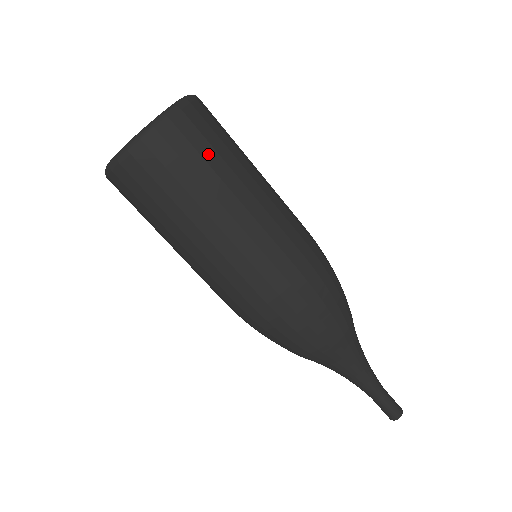
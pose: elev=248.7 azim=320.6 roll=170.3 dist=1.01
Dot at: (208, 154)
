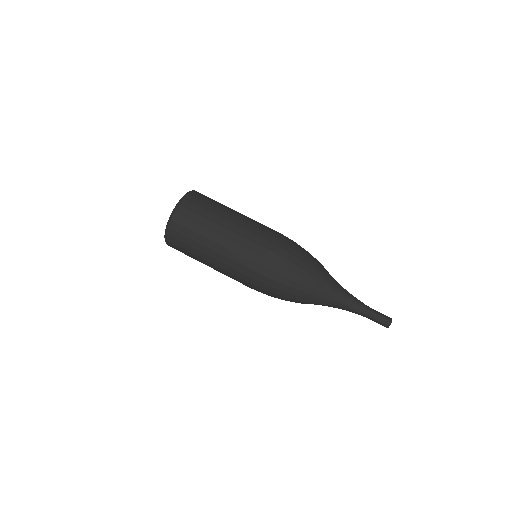
Dot at: (214, 201)
